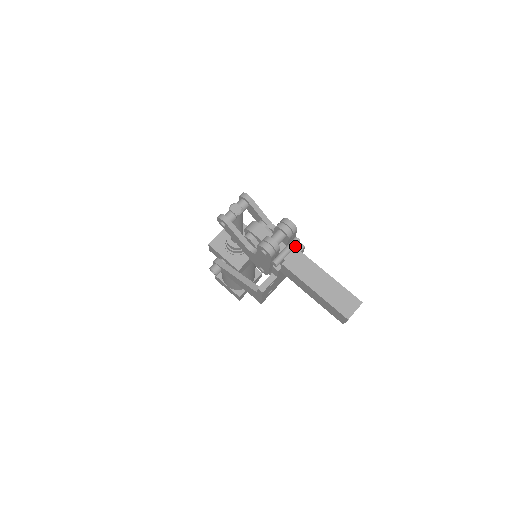
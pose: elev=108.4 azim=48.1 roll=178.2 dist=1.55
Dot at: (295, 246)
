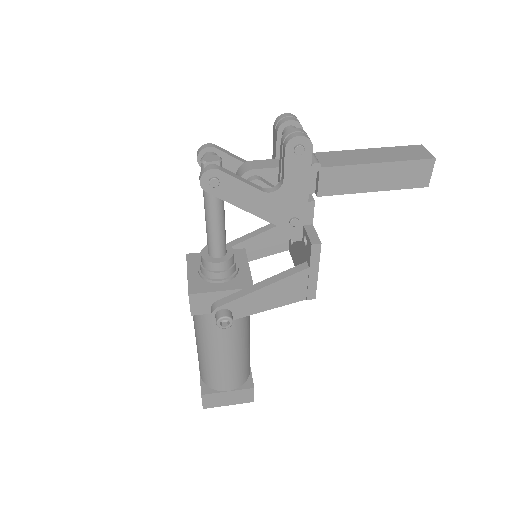
Dot at: occluded
